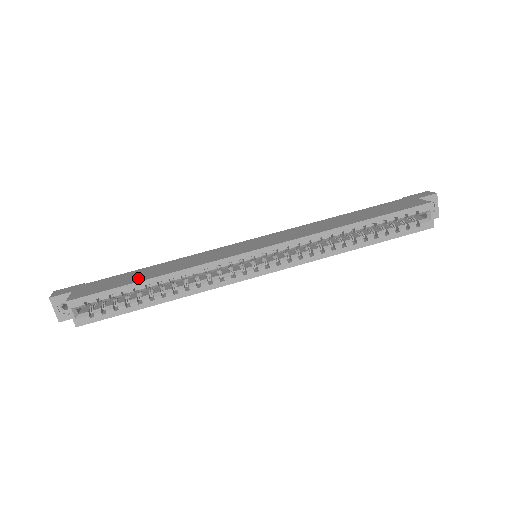
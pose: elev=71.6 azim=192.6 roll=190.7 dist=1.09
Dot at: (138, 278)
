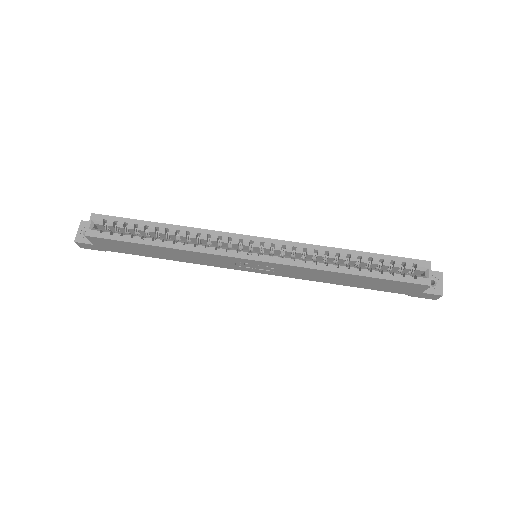
Dot at: occluded
